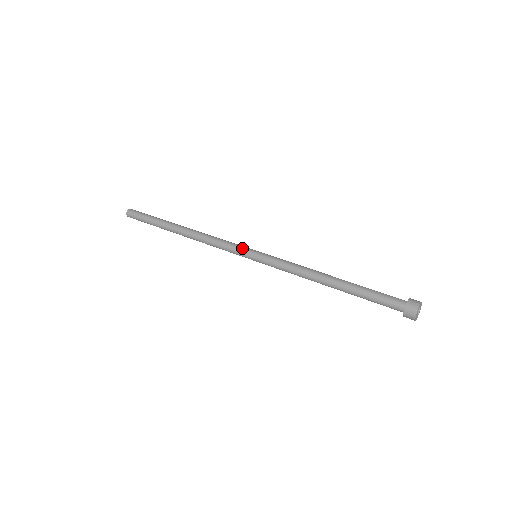
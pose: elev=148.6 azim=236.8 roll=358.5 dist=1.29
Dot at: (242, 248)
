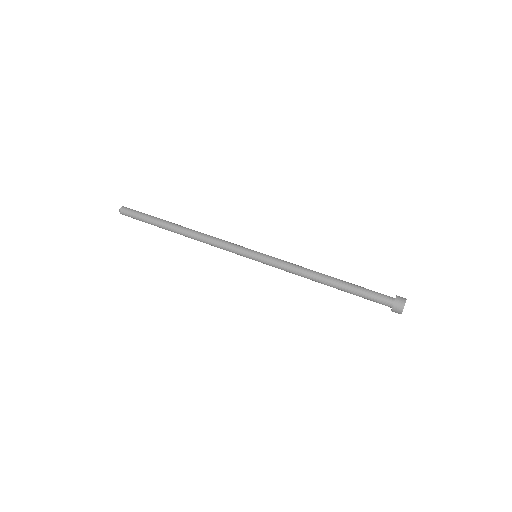
Dot at: (244, 247)
